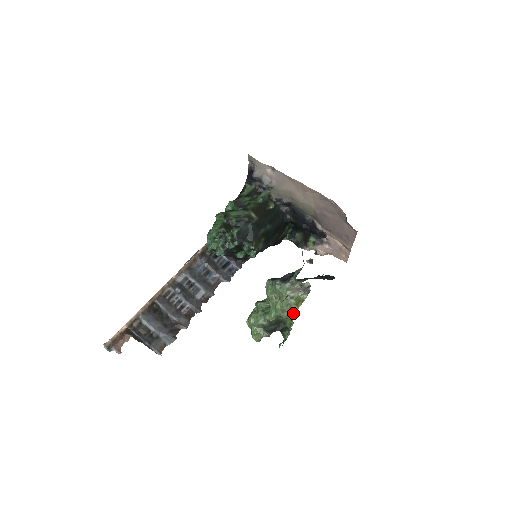
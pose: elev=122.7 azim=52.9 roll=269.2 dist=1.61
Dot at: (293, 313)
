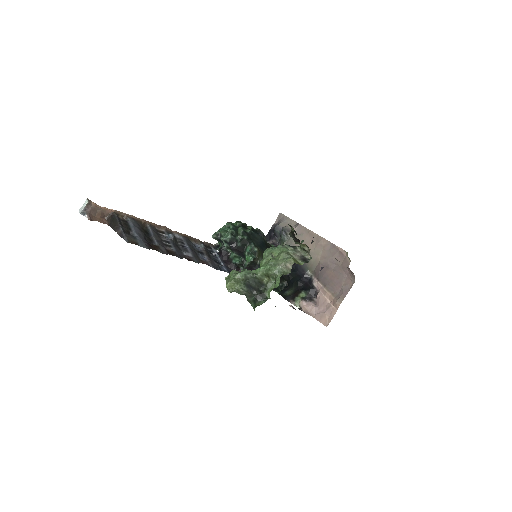
Dot at: (284, 272)
